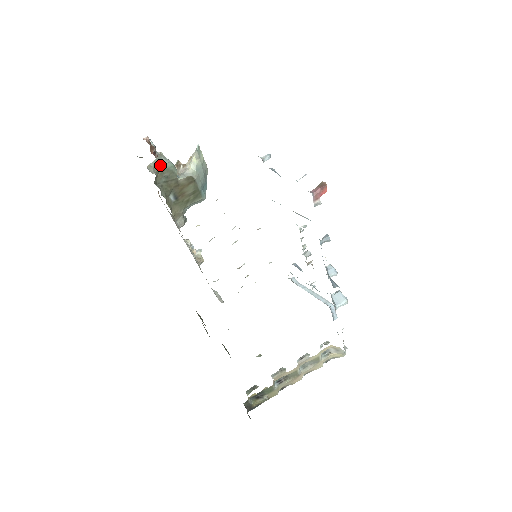
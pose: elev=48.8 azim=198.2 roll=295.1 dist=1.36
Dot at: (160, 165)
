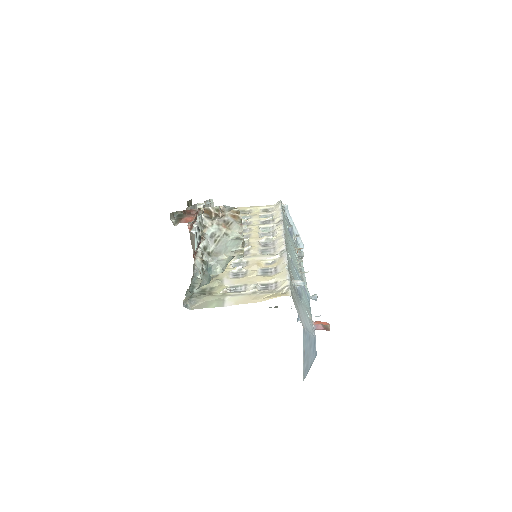
Dot at: occluded
